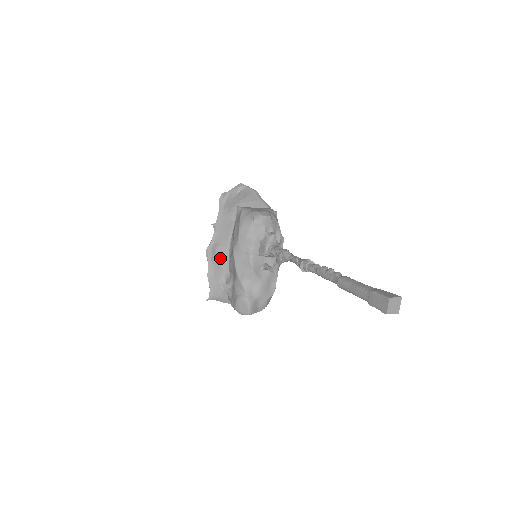
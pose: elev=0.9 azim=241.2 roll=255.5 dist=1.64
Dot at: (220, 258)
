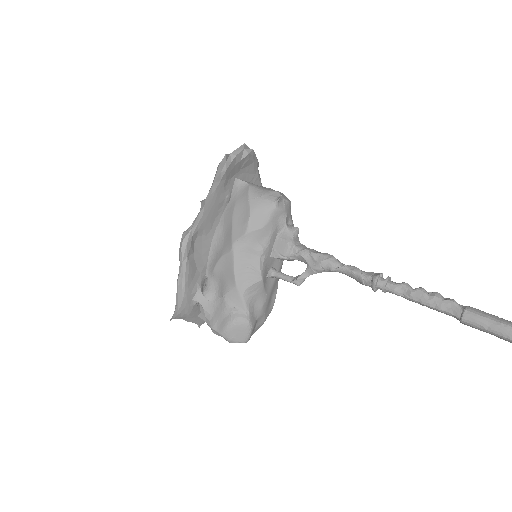
Dot at: (197, 254)
